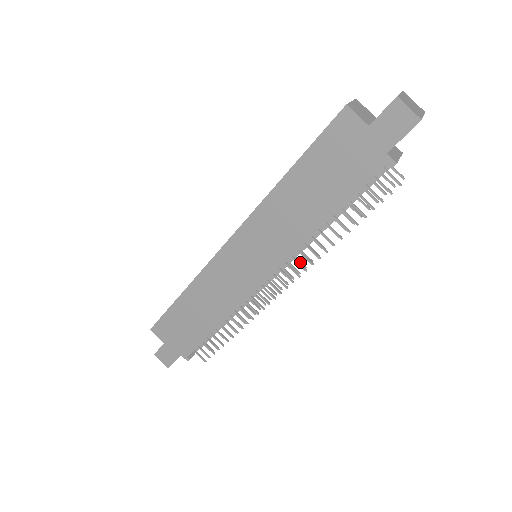
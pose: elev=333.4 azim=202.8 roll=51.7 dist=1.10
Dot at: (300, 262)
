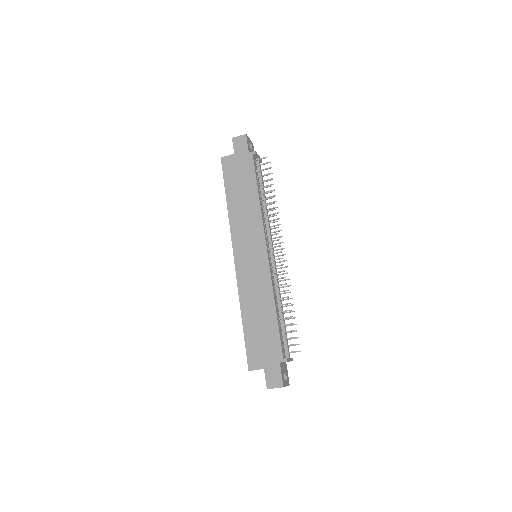
Dot at: (277, 237)
